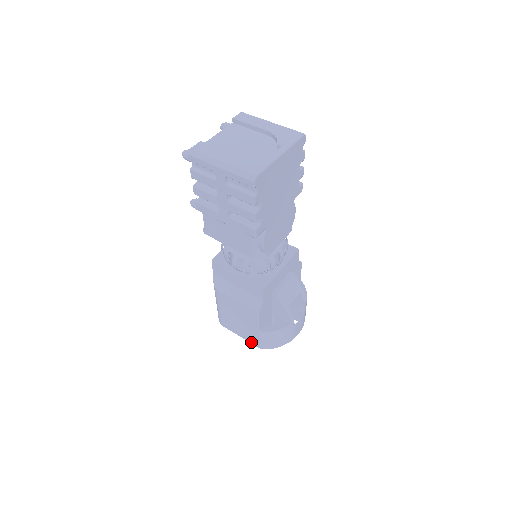
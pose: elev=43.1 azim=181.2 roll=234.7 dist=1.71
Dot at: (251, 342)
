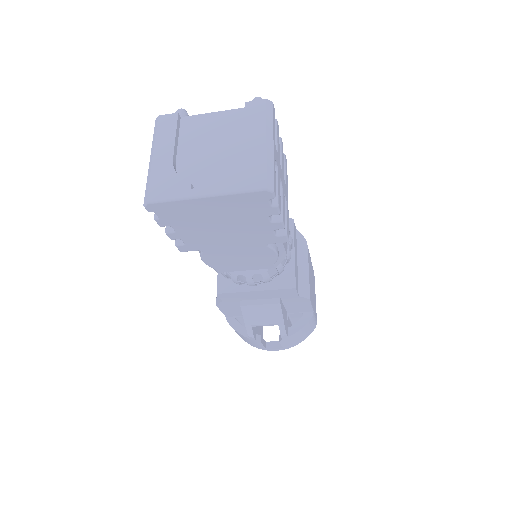
Dot at: occluded
